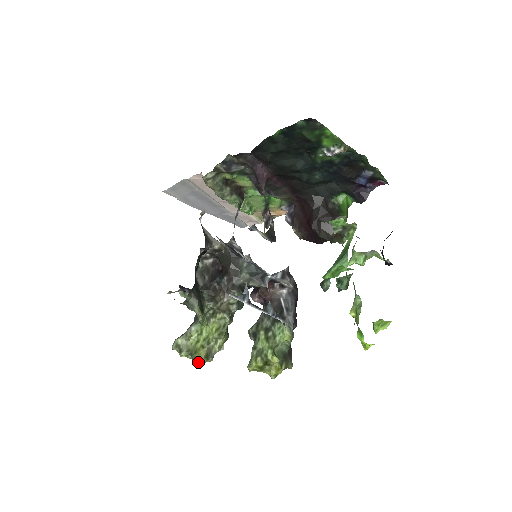
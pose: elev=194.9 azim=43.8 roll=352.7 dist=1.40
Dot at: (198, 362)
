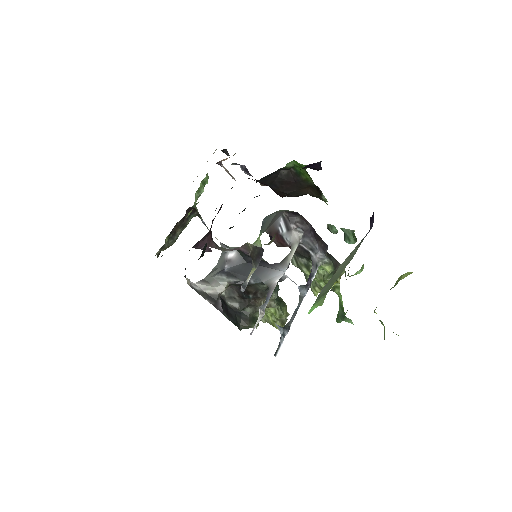
Dot at: occluded
